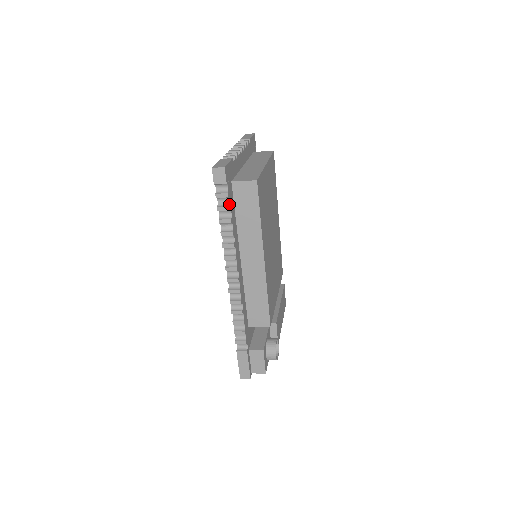
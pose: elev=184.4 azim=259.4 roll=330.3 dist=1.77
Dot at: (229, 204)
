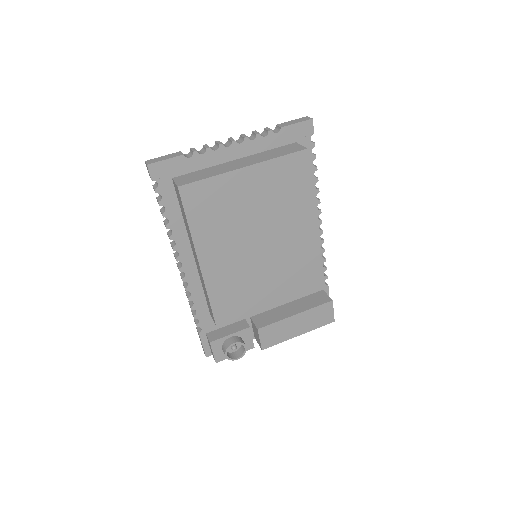
Dot at: (161, 199)
